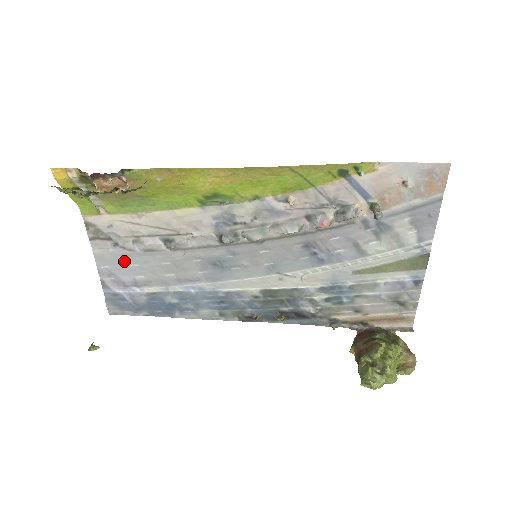
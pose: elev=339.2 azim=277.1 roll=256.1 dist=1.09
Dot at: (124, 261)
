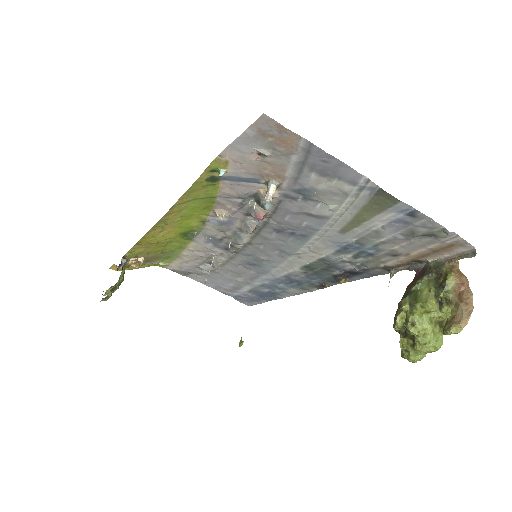
Dot at: (213, 280)
